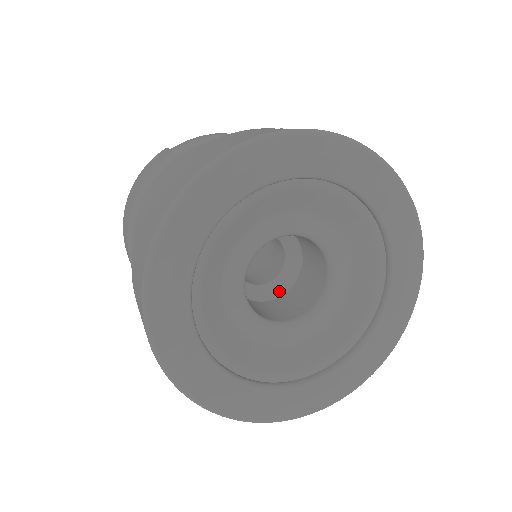
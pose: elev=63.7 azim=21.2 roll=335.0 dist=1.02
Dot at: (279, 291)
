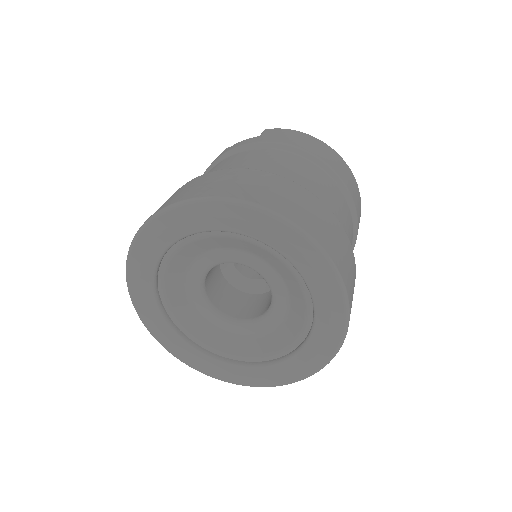
Dot at: (268, 287)
